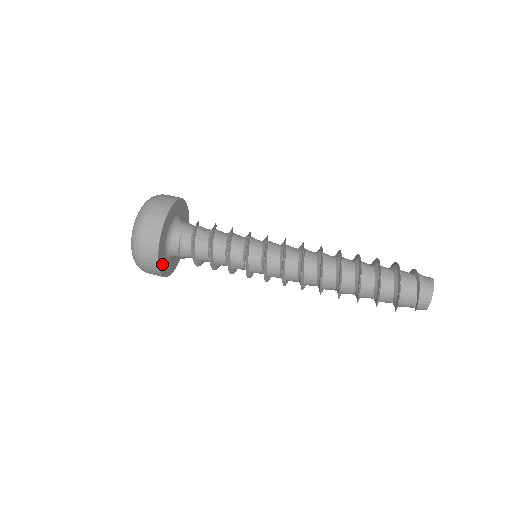
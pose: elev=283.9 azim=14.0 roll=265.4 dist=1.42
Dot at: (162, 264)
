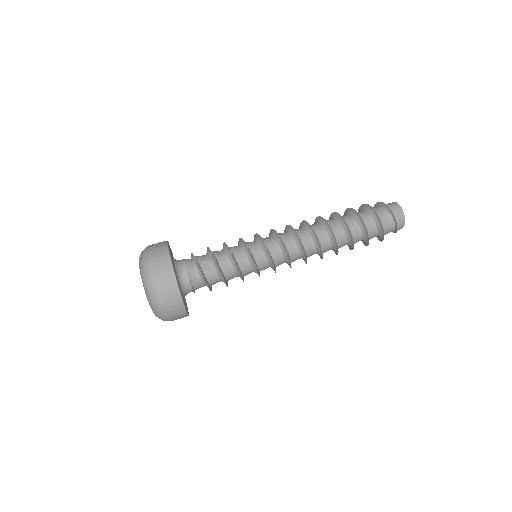
Dot at: occluded
